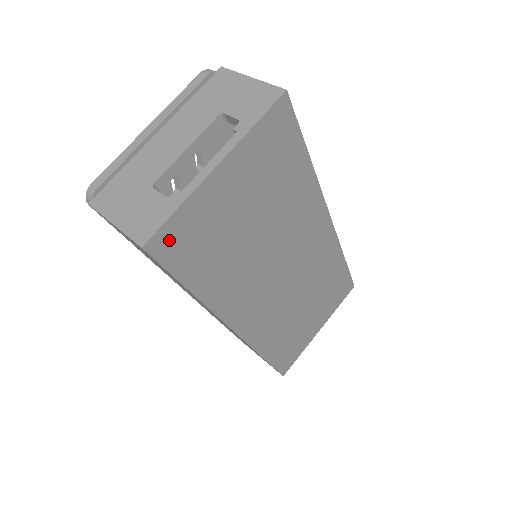
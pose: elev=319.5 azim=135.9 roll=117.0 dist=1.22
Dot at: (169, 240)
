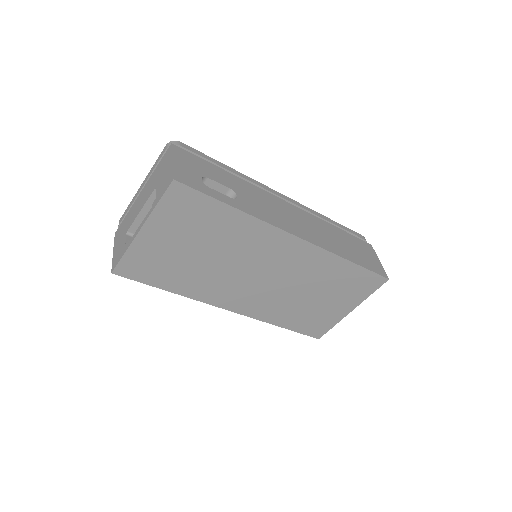
Dot at: (129, 268)
